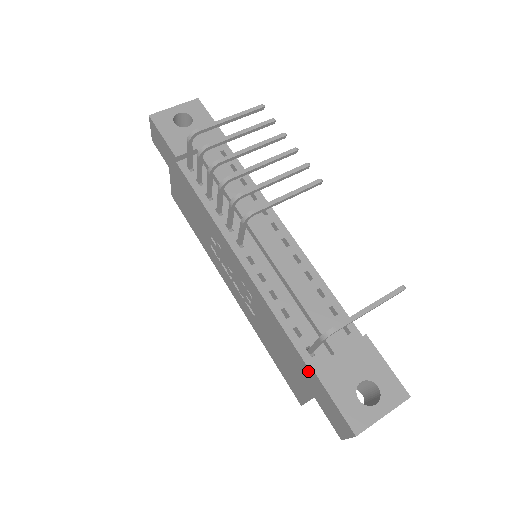
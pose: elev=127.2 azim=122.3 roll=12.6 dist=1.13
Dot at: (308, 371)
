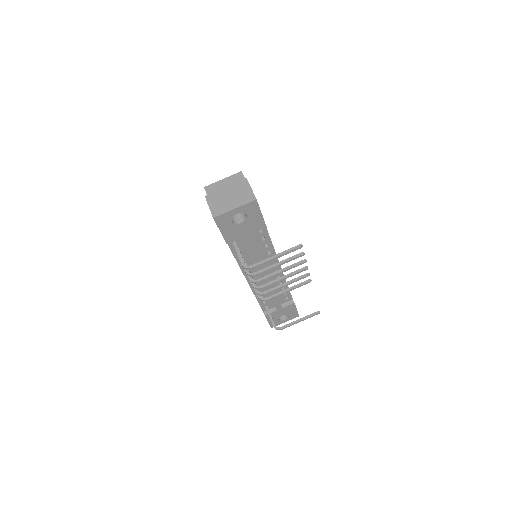
Dot at: (262, 310)
